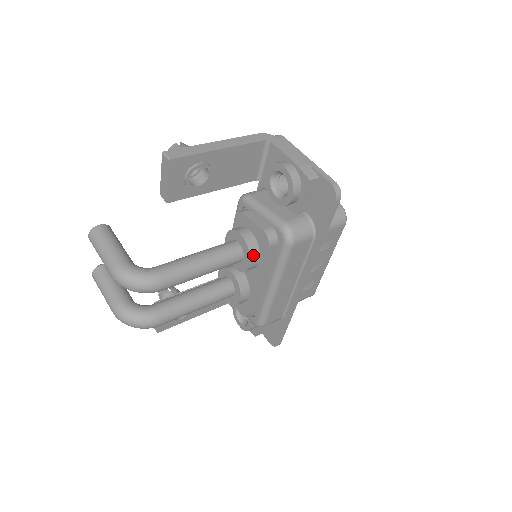
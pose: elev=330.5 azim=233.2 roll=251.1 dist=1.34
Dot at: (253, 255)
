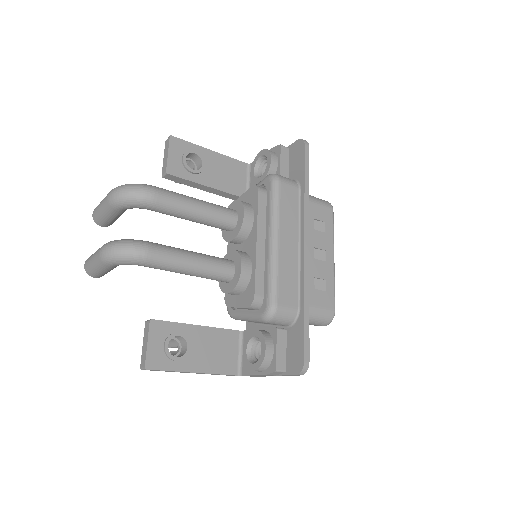
Dot at: (246, 206)
